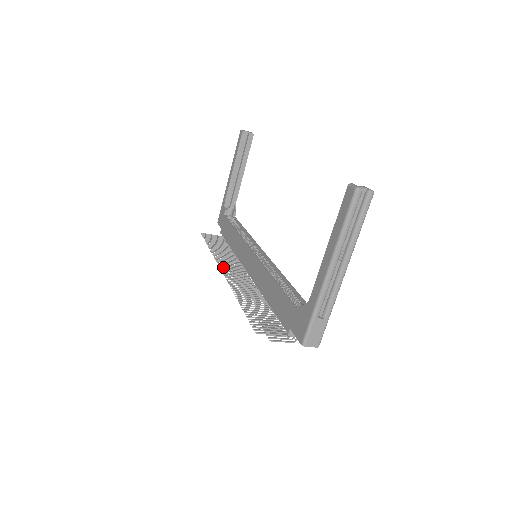
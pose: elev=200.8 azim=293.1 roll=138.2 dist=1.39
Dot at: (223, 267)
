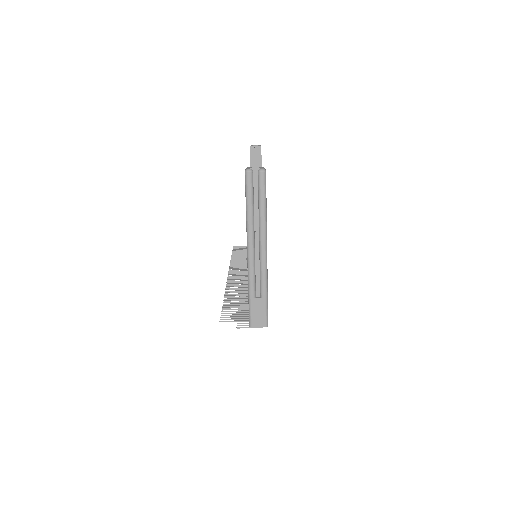
Dot at: (232, 272)
